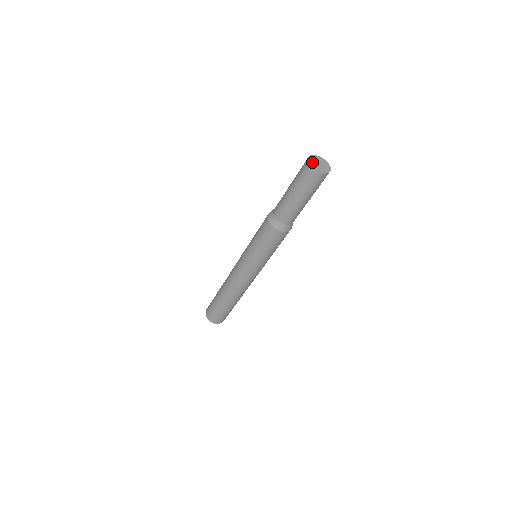
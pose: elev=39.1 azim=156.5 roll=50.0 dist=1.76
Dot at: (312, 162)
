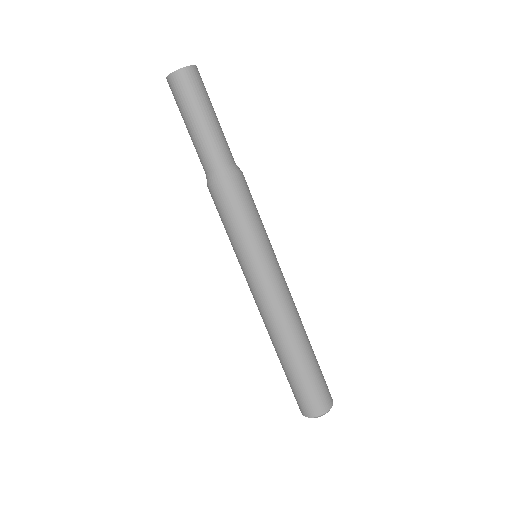
Dot at: occluded
